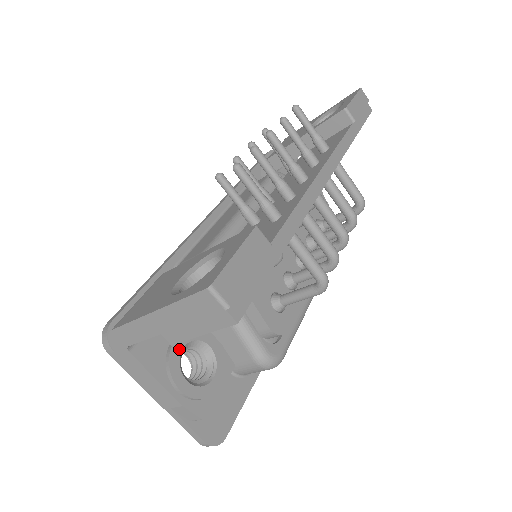
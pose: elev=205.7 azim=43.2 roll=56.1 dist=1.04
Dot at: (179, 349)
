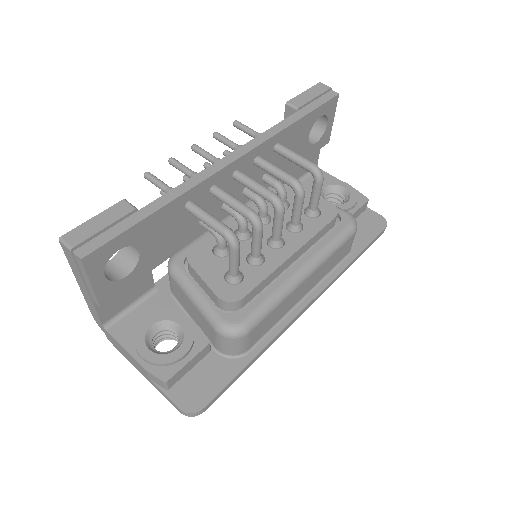
Dot at: (147, 327)
